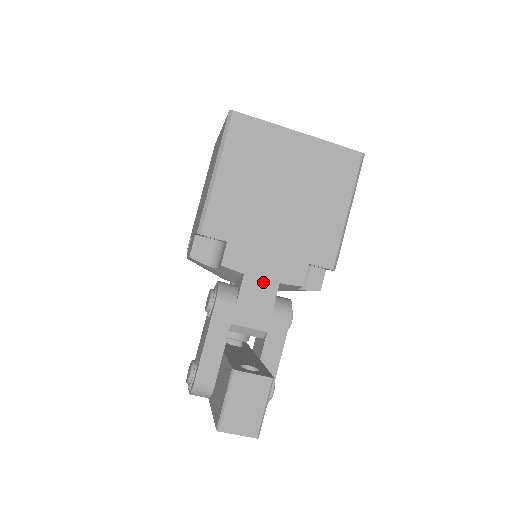
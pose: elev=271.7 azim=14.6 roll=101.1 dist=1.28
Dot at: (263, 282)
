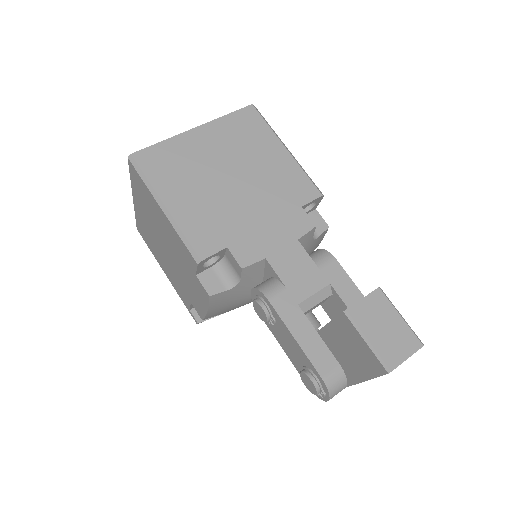
Dot at: (285, 251)
